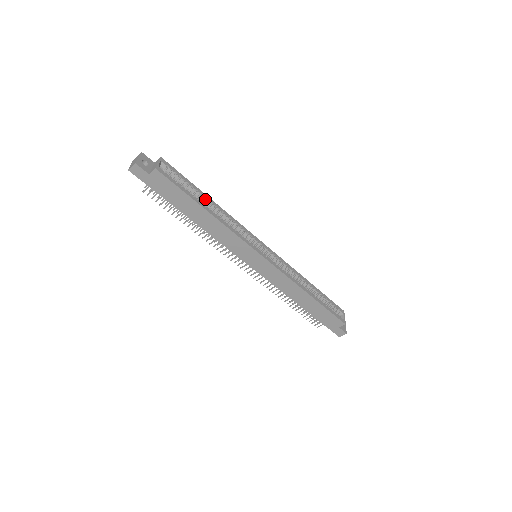
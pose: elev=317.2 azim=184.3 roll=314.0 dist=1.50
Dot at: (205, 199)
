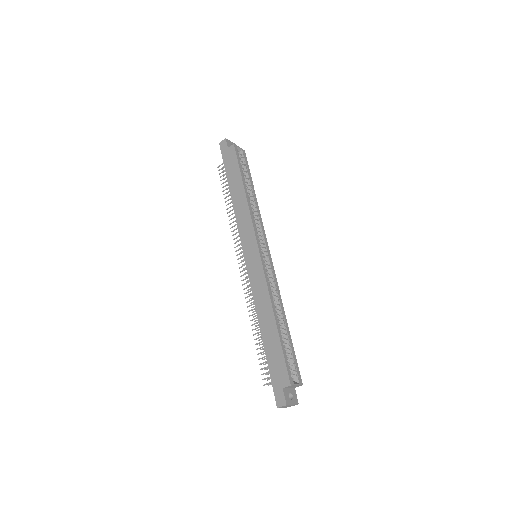
Dot at: (251, 188)
